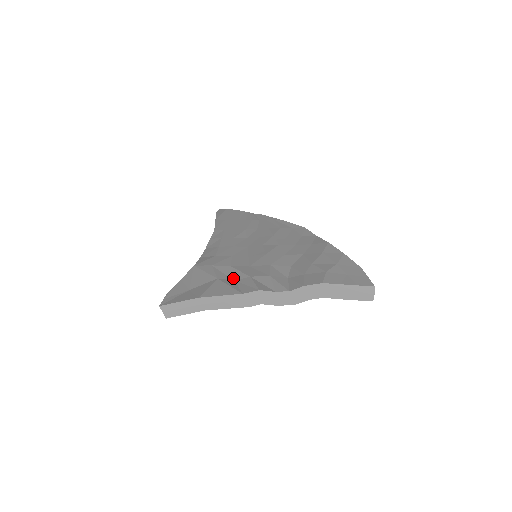
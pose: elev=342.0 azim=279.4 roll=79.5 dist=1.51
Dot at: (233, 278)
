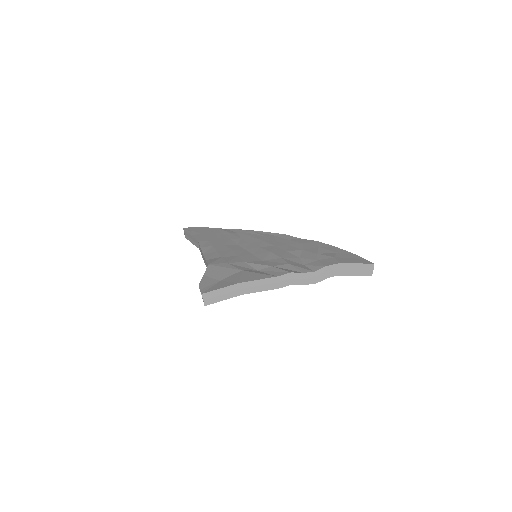
Dot at: (255, 269)
